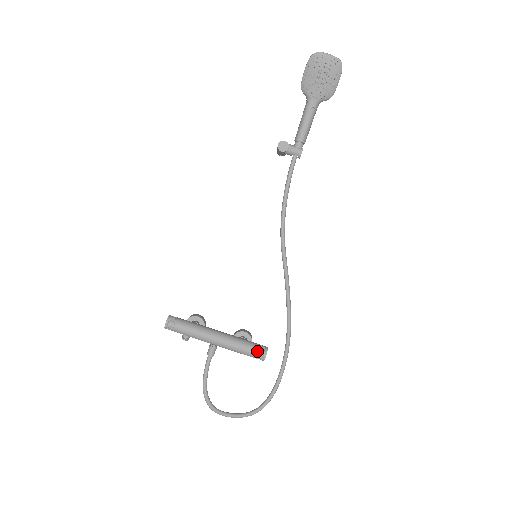
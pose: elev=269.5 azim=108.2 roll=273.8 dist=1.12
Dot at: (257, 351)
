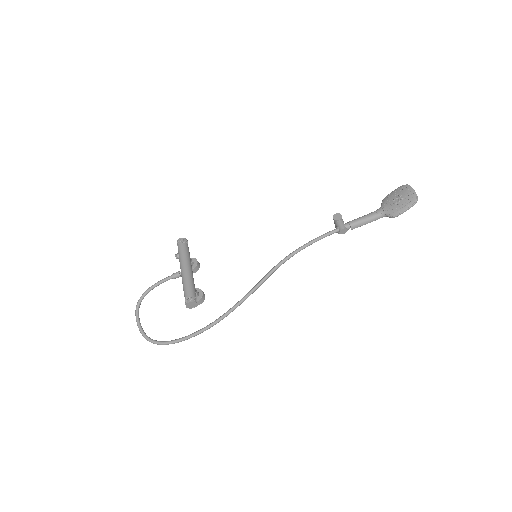
Dot at: (190, 295)
